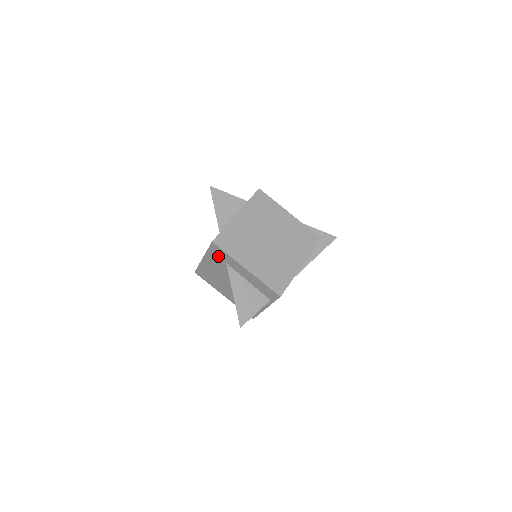
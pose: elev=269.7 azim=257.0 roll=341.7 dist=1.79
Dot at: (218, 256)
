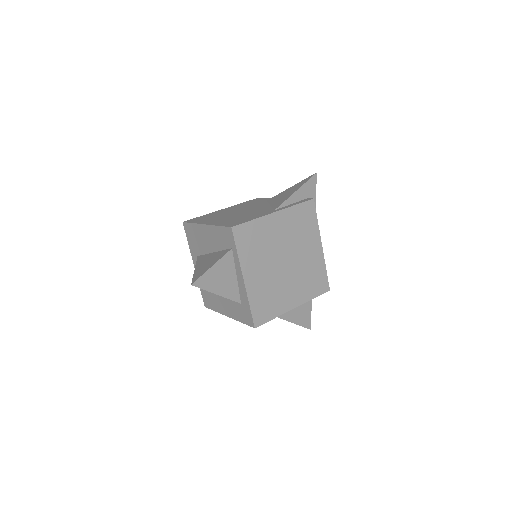
Dot at: occluded
